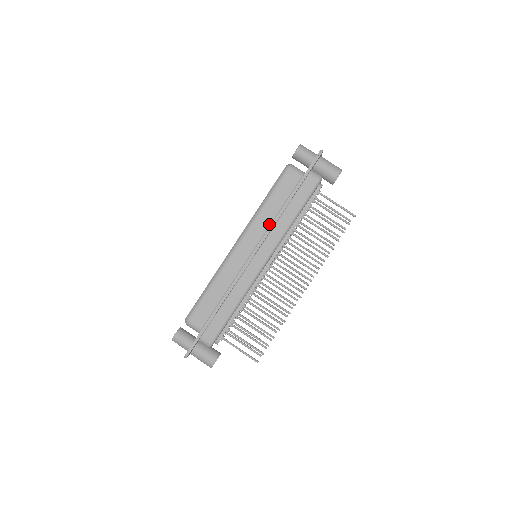
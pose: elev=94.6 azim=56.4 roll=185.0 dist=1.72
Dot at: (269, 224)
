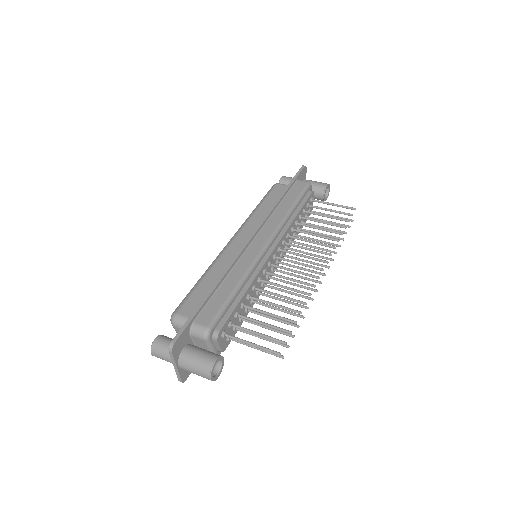
Dot at: occluded
